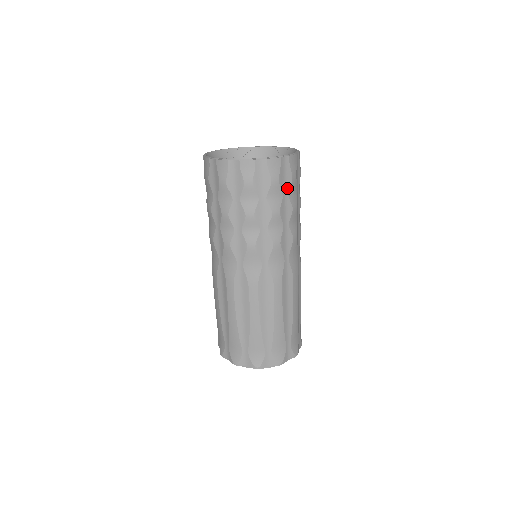
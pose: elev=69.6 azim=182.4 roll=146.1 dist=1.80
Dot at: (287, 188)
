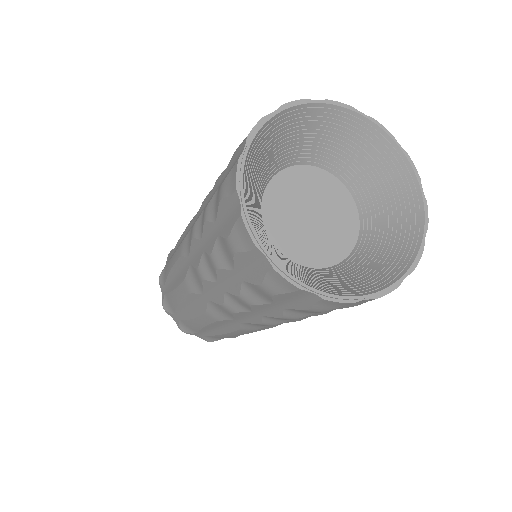
Dot at: occluded
